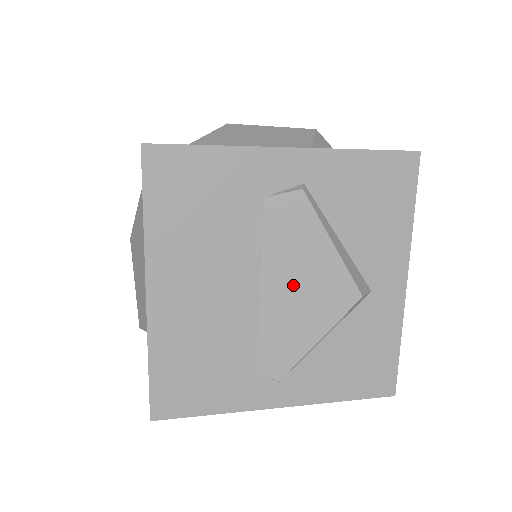
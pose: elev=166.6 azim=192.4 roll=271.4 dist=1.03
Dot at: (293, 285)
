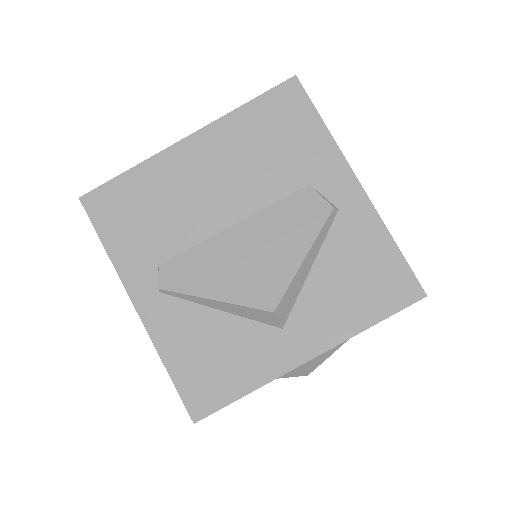
Dot at: (251, 248)
